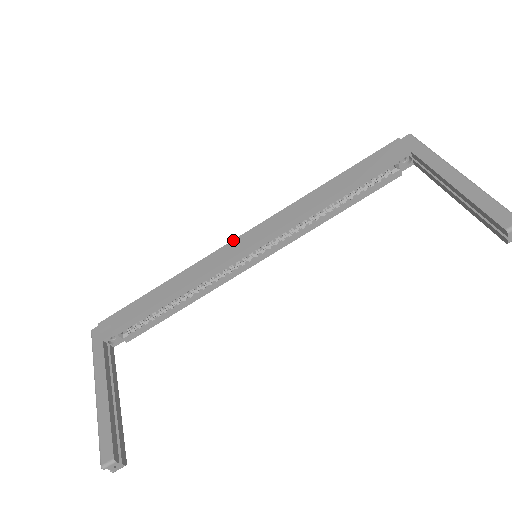
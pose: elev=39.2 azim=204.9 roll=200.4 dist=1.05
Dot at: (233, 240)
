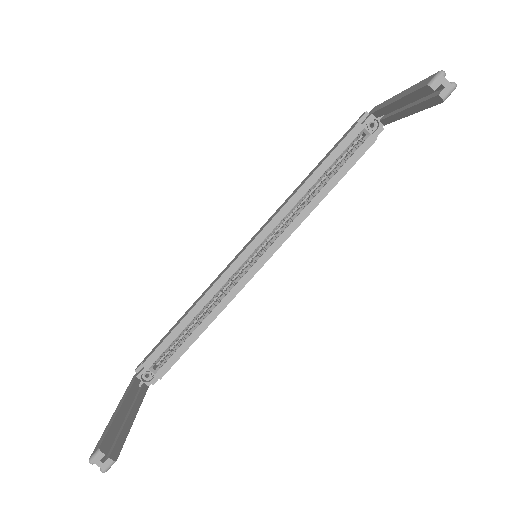
Dot at: (238, 253)
